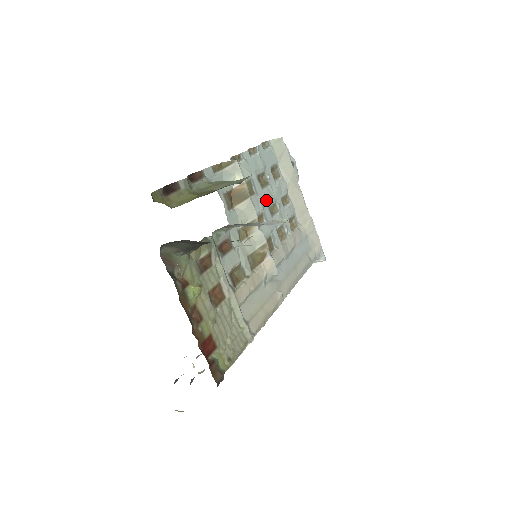
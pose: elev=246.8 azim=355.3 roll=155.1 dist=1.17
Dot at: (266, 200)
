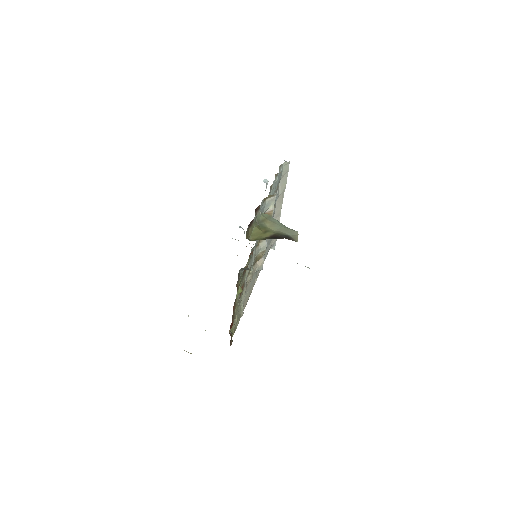
Dot at: occluded
